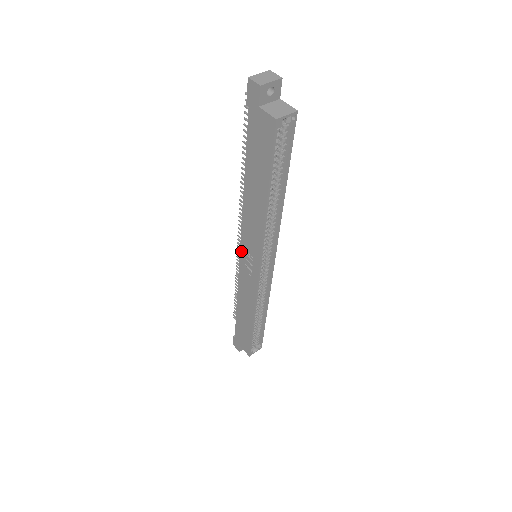
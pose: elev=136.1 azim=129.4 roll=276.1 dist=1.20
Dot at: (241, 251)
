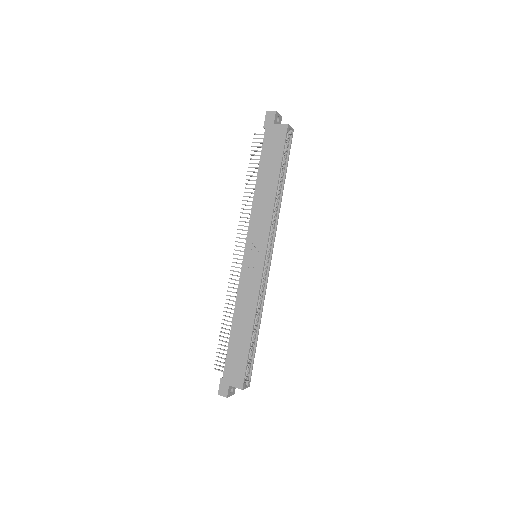
Dot at: (246, 250)
